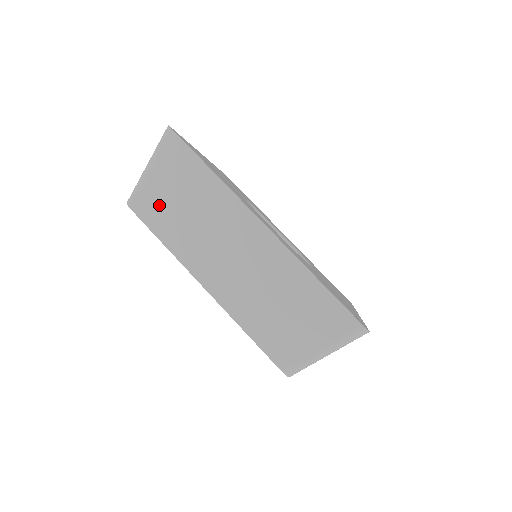
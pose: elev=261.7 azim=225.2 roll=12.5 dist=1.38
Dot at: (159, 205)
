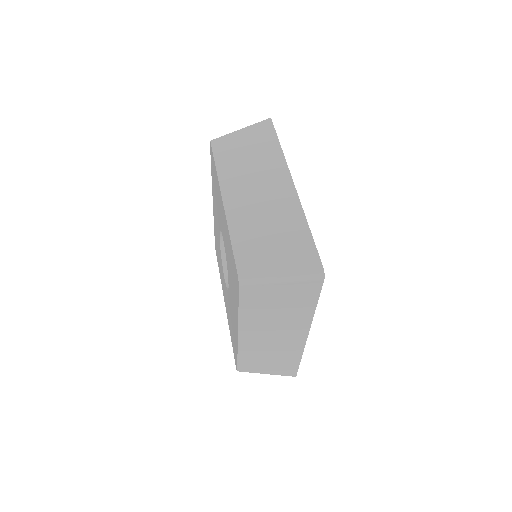
Dot at: (231, 148)
